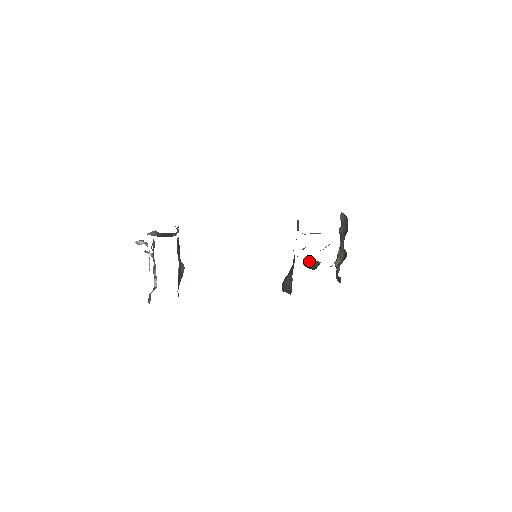
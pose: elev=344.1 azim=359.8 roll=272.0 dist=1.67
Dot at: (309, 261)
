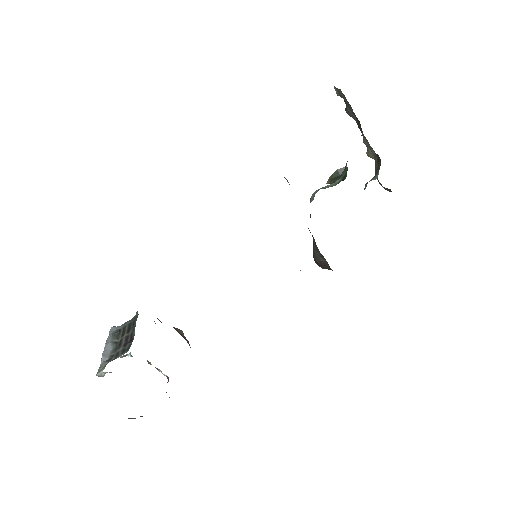
Dot at: (331, 175)
